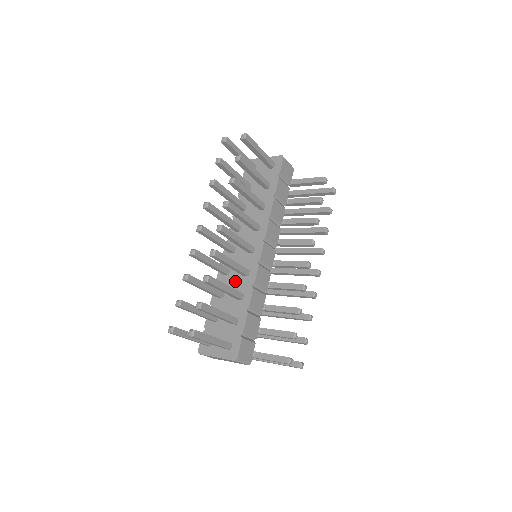
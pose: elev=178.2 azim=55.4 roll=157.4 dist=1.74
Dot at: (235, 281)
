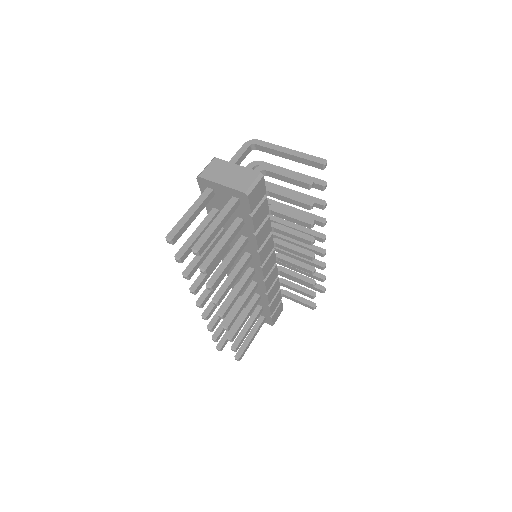
Dot at: (247, 284)
